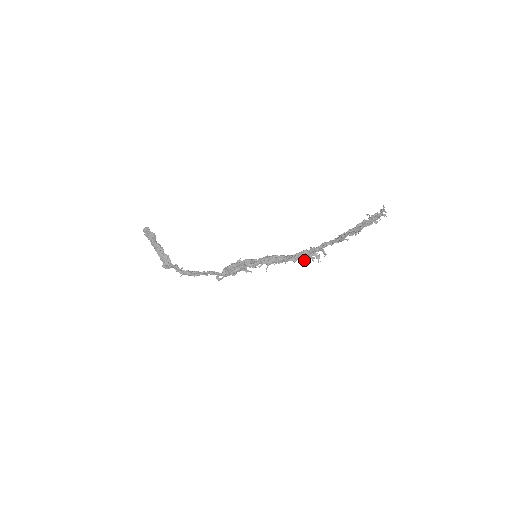
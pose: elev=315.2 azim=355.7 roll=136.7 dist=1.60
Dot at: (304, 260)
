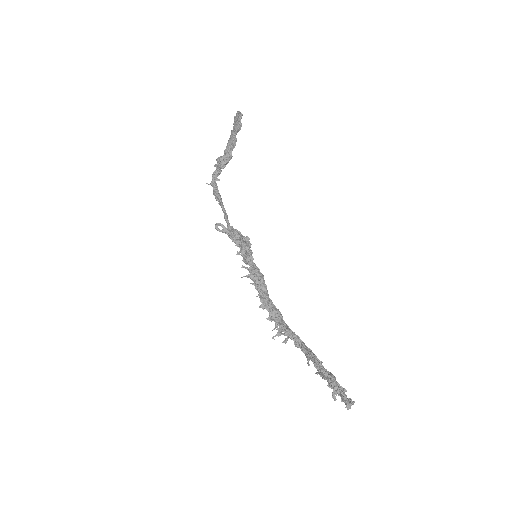
Dot at: (267, 318)
